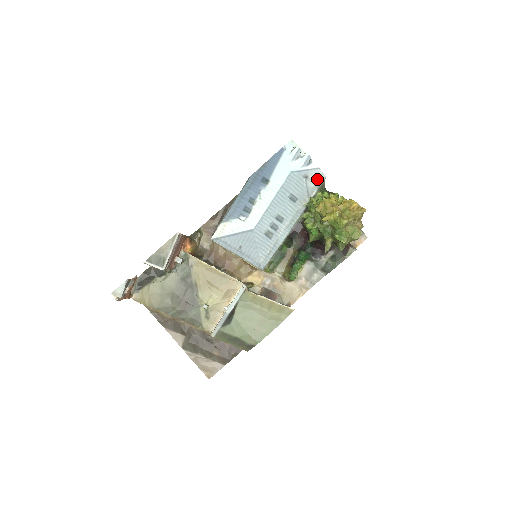
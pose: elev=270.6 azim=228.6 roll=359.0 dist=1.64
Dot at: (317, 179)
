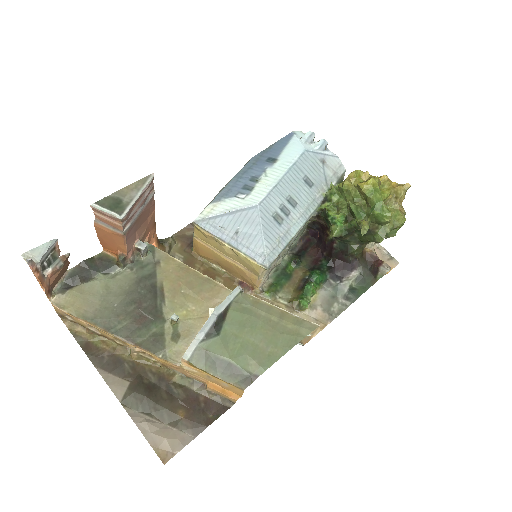
Dot at: (336, 168)
